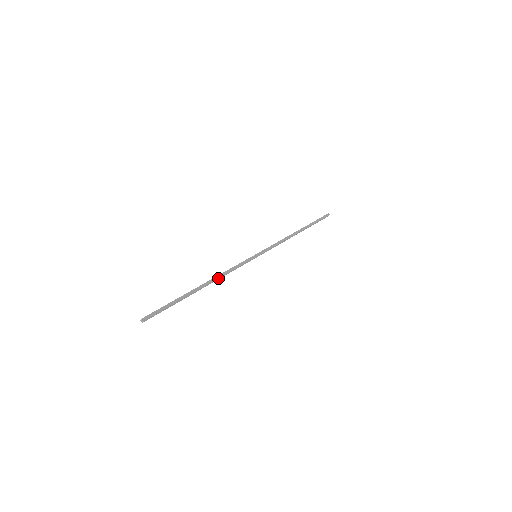
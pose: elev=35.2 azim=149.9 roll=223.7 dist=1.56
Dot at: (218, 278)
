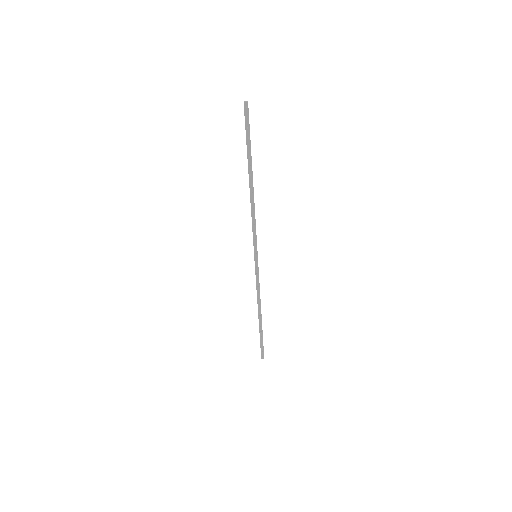
Dot at: (254, 203)
